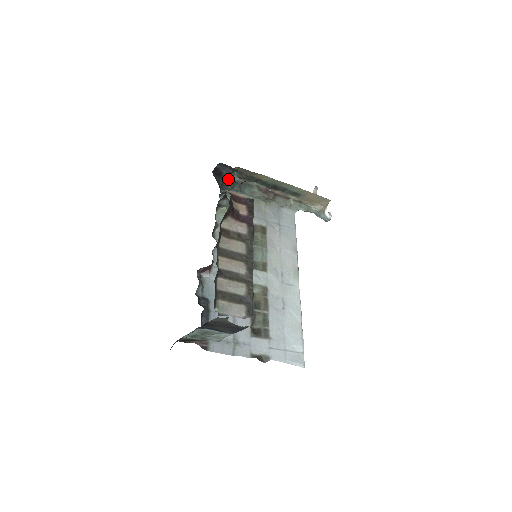
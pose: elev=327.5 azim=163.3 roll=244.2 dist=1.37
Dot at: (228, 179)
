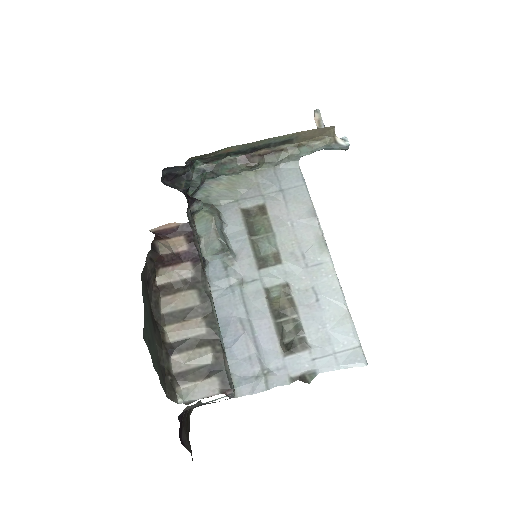
Dot at: (192, 173)
